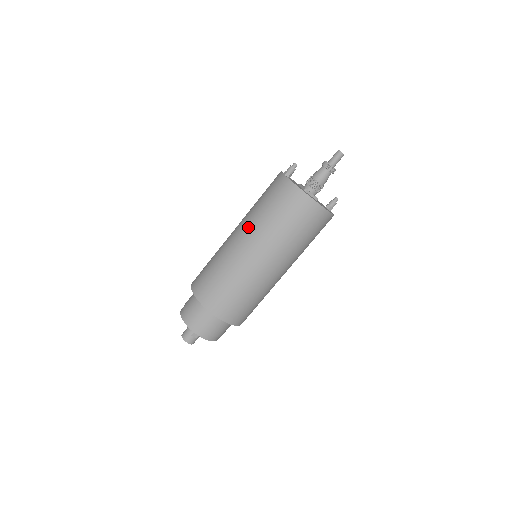
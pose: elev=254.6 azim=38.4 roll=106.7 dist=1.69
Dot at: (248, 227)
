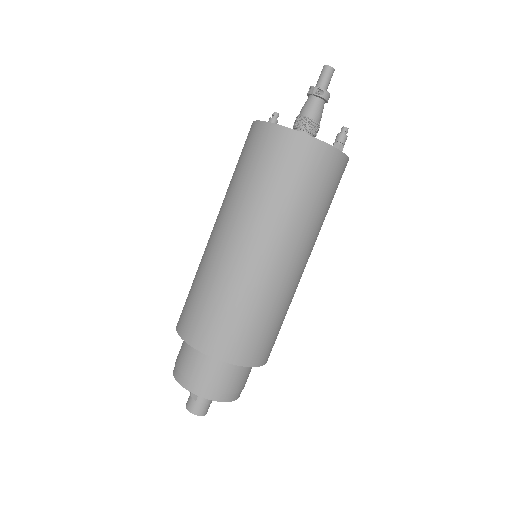
Dot at: occluded
